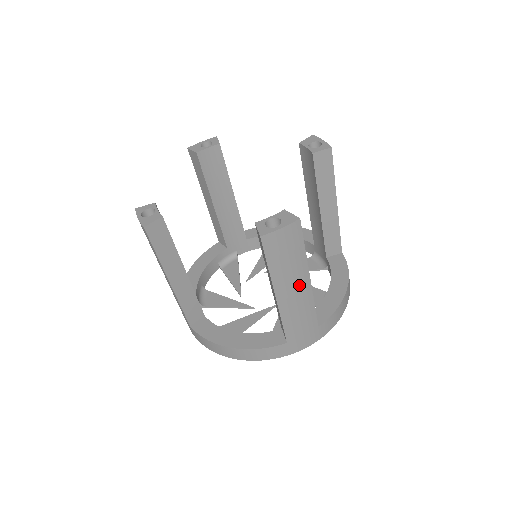
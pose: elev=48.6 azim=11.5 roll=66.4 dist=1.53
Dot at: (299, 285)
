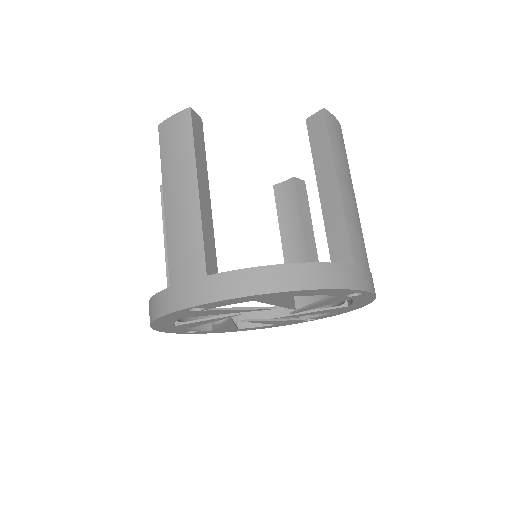
Dot at: (185, 191)
